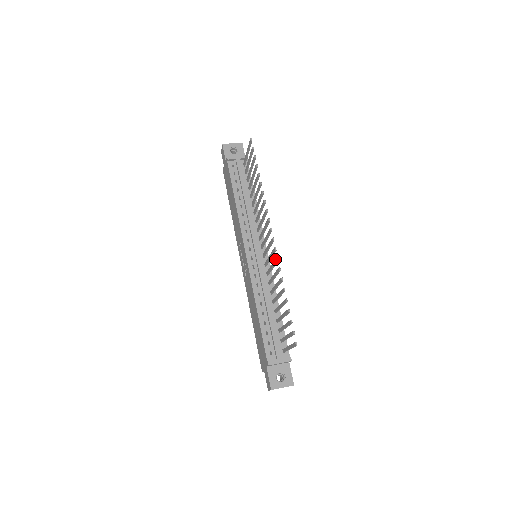
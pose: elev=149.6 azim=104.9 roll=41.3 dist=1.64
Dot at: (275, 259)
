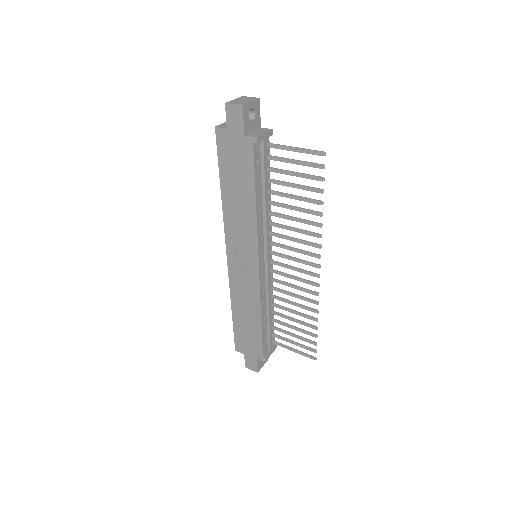
Dot at: (313, 292)
